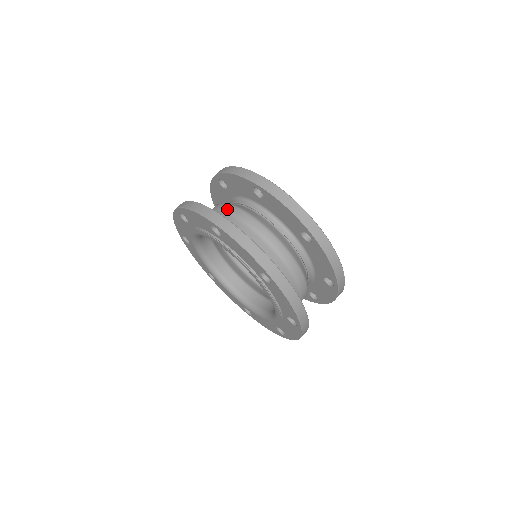
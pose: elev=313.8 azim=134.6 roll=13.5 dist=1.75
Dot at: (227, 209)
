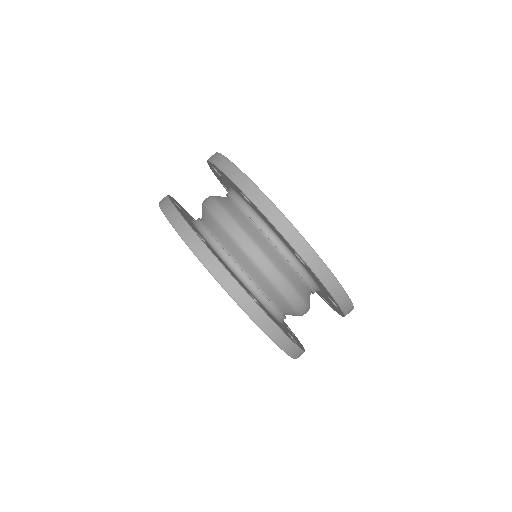
Dot at: (213, 210)
